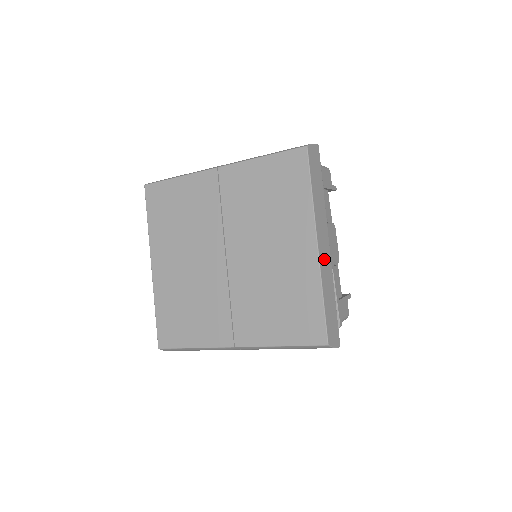
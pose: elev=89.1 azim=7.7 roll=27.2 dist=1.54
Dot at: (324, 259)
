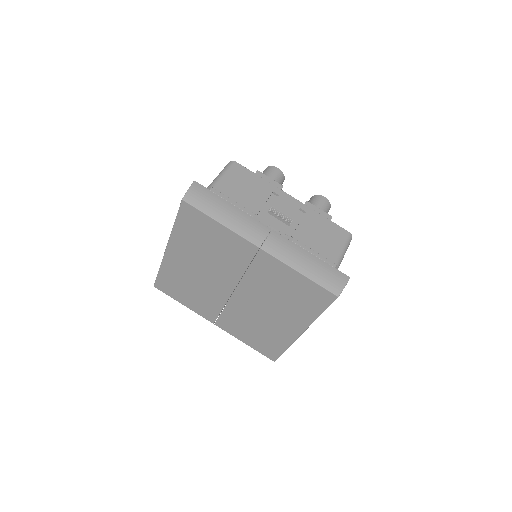
Dot at: occluded
